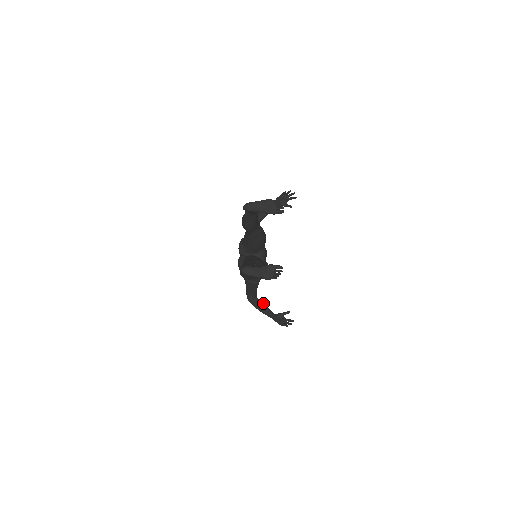
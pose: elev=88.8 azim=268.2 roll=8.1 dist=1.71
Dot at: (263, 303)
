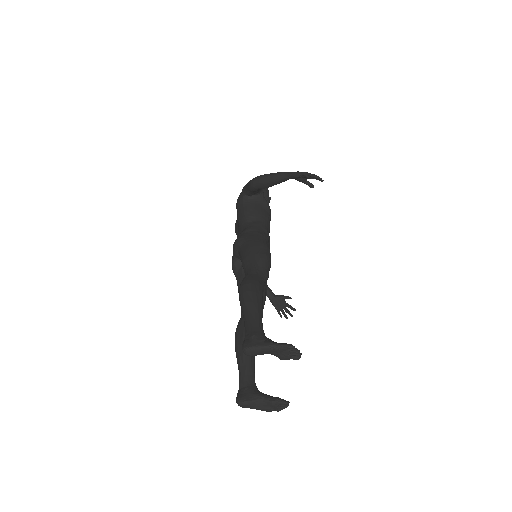
Dot at: occluded
